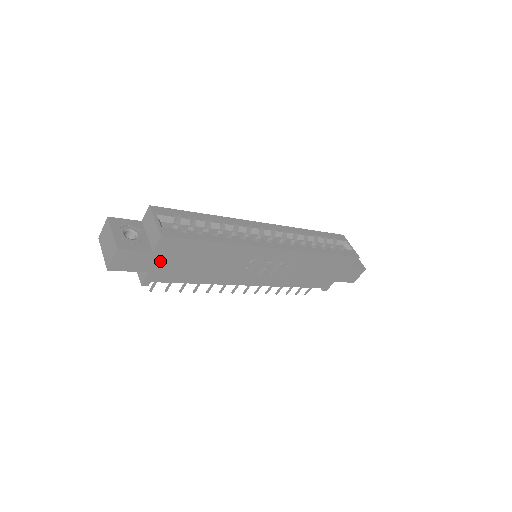
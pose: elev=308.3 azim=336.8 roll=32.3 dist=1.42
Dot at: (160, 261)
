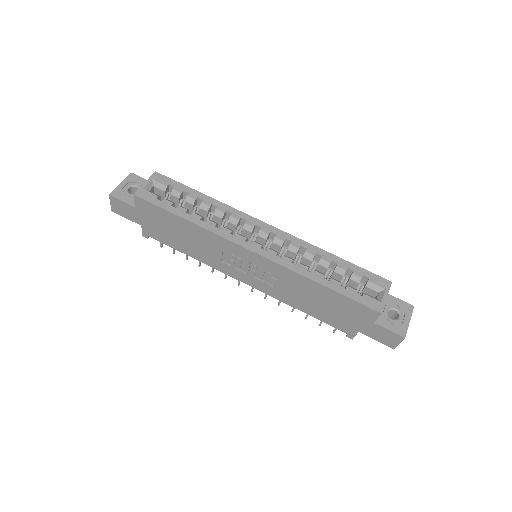
Dot at: (145, 219)
